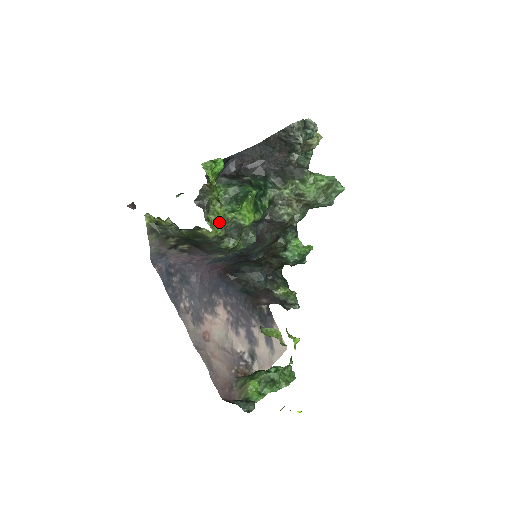
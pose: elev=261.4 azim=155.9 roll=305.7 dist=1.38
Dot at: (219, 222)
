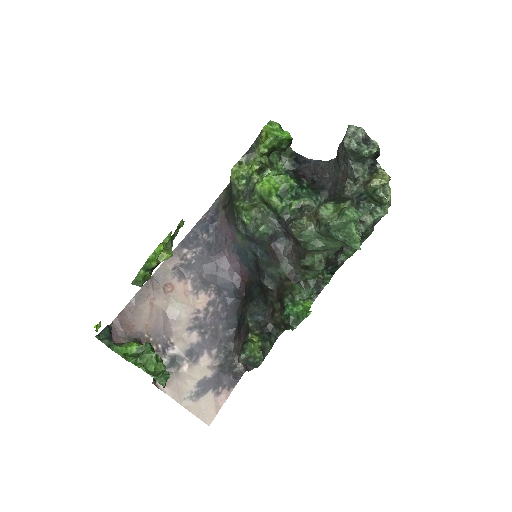
Dot at: (247, 176)
